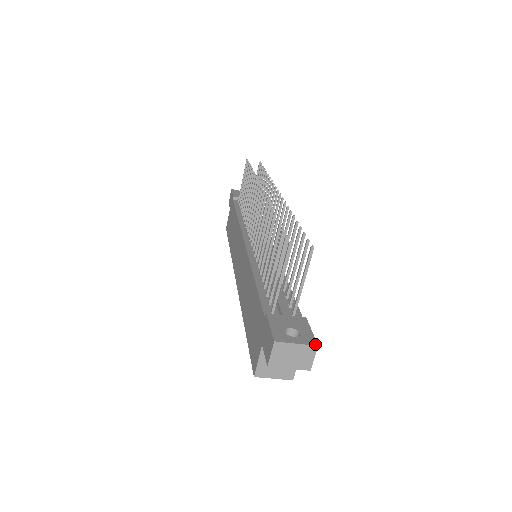
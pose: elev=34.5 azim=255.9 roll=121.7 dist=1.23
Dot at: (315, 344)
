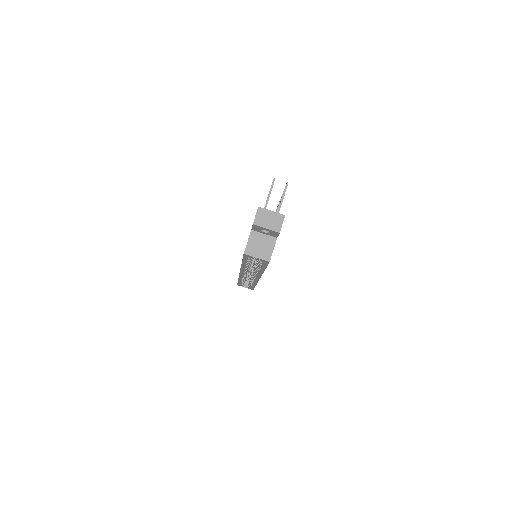
Dot at: (283, 215)
